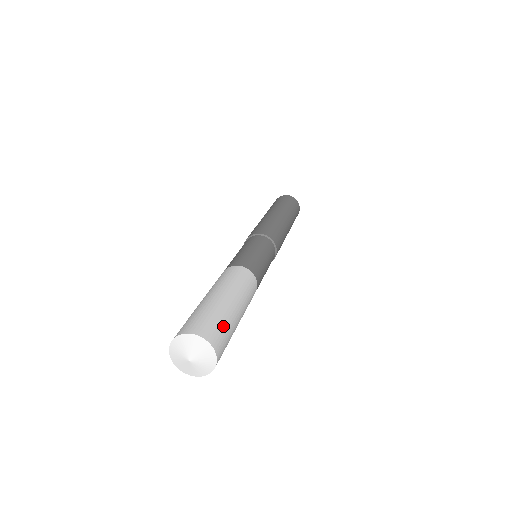
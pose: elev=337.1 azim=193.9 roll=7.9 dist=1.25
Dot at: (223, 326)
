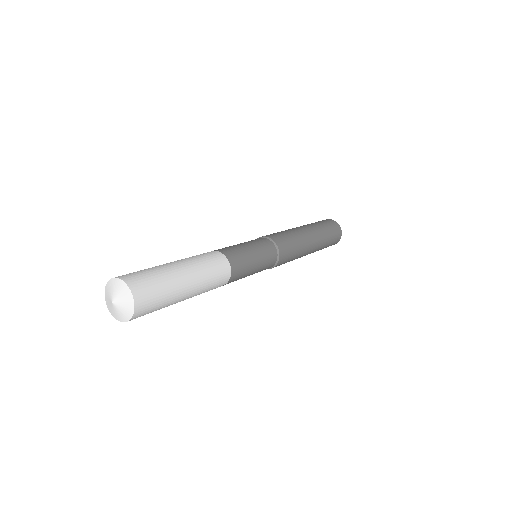
Dot at: (156, 283)
